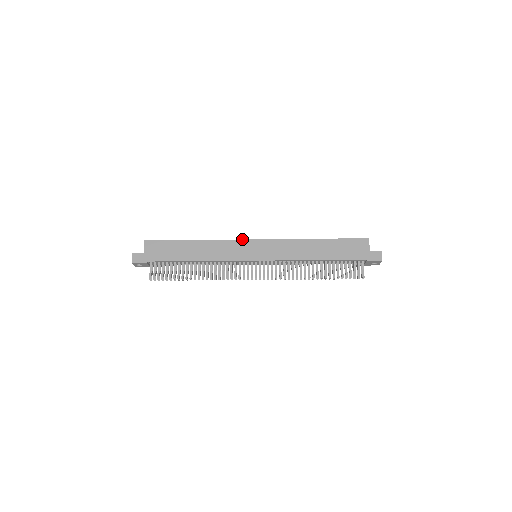
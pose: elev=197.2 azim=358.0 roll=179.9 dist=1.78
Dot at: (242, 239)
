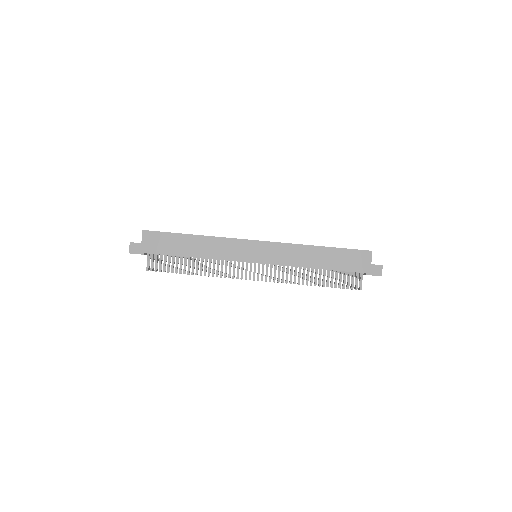
Dot at: (243, 239)
